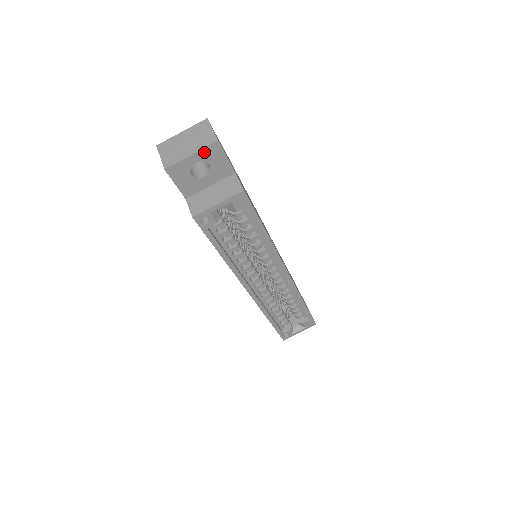
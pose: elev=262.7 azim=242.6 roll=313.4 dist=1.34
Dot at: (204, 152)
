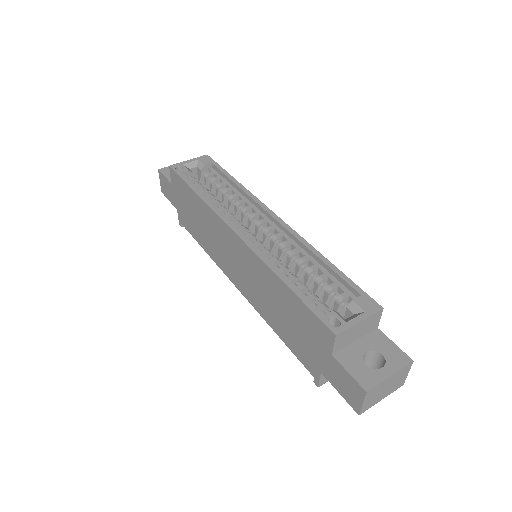
Dot at: occluded
